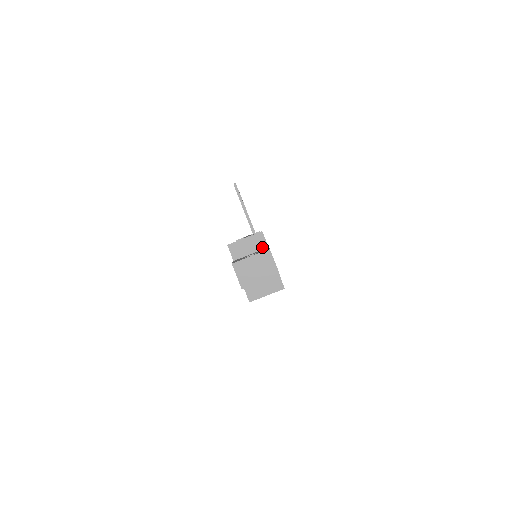
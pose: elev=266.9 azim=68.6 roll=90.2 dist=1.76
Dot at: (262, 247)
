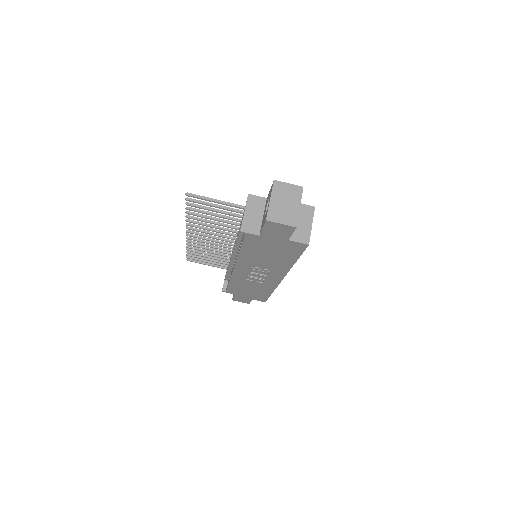
Dot at: (263, 203)
